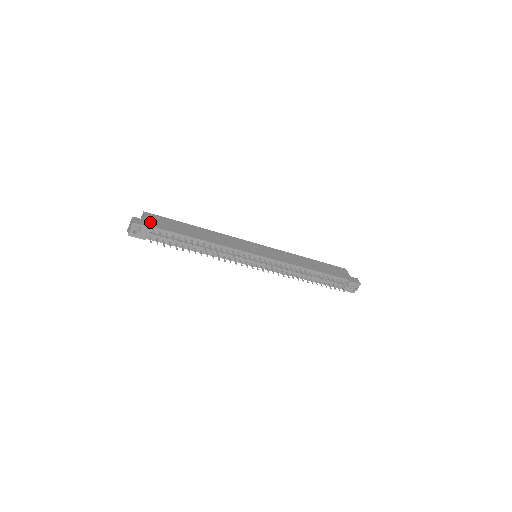
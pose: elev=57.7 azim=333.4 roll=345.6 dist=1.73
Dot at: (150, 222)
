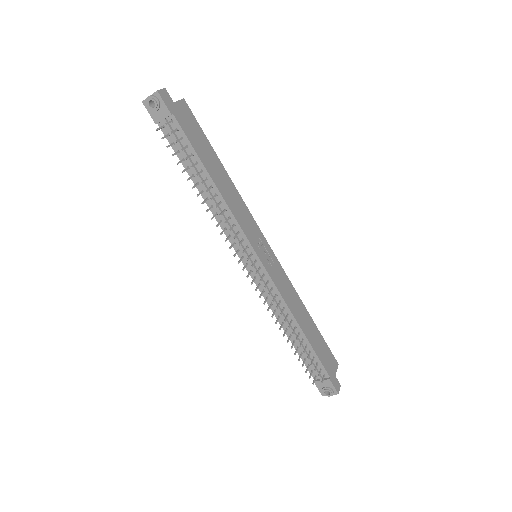
Dot at: (177, 111)
